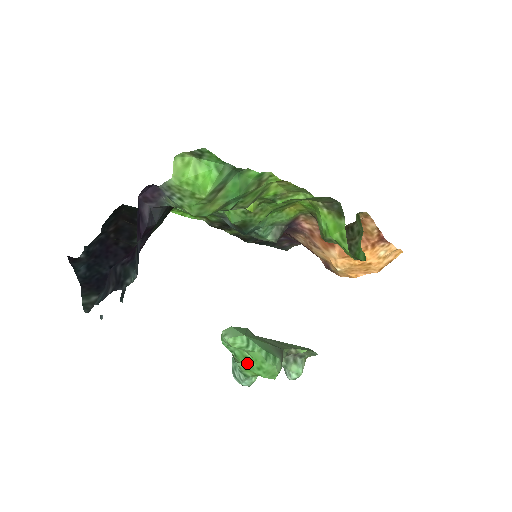
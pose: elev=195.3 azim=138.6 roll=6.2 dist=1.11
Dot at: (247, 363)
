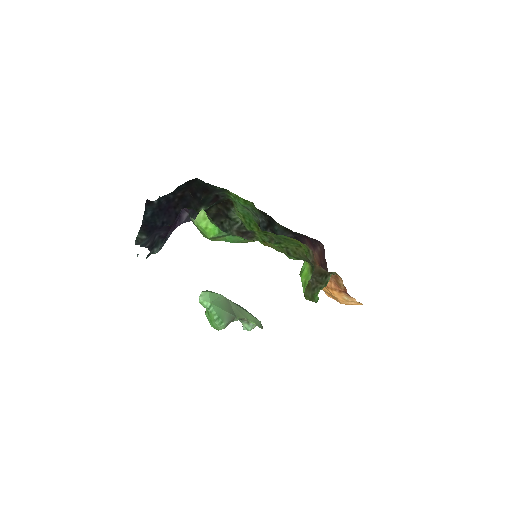
Dot at: (207, 314)
